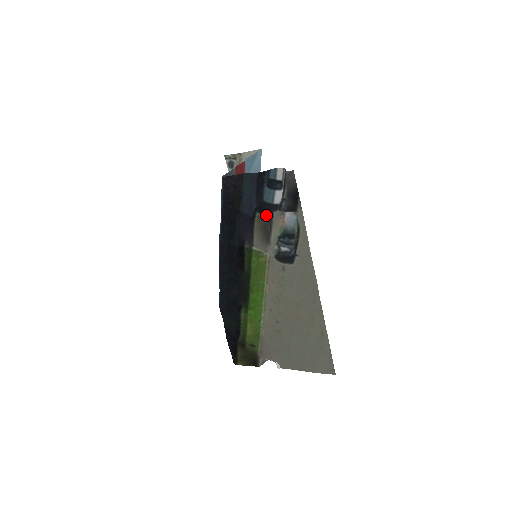
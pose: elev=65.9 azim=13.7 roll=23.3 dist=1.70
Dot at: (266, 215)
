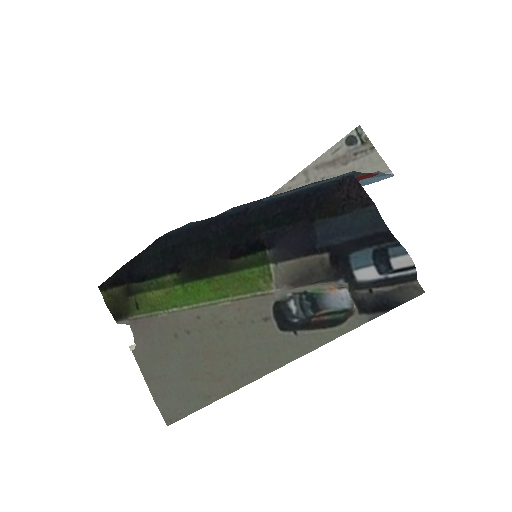
Dot at: (332, 270)
